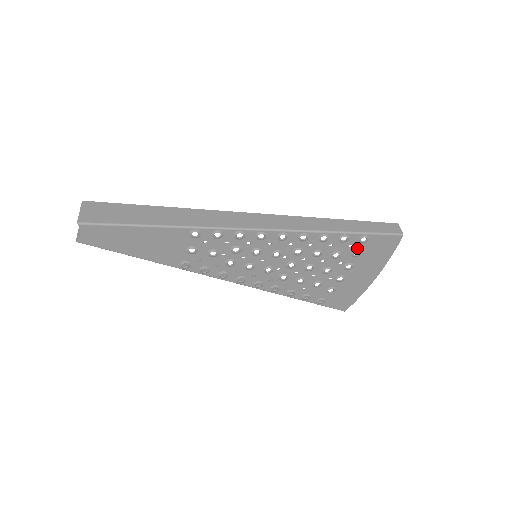
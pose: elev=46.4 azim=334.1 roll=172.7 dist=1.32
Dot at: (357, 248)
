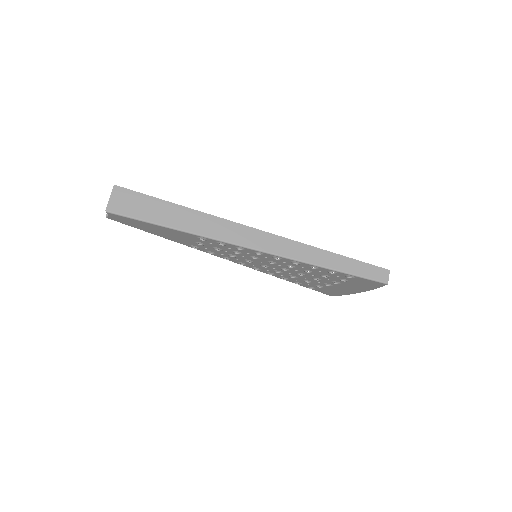
Dot at: (344, 278)
